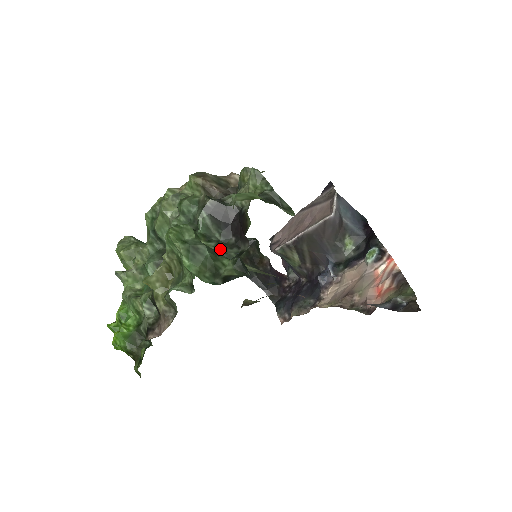
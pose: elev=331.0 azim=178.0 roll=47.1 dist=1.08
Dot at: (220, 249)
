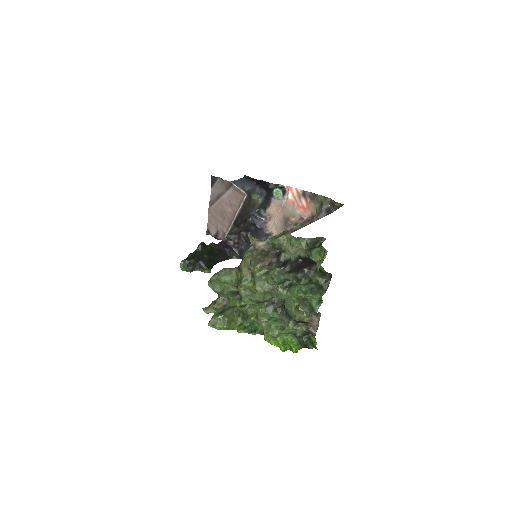
Dot at: (309, 278)
